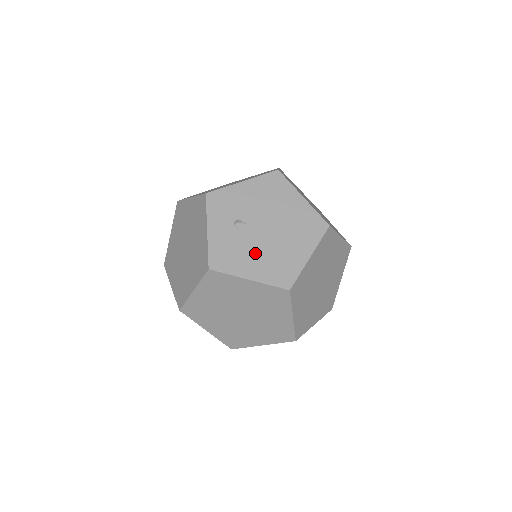
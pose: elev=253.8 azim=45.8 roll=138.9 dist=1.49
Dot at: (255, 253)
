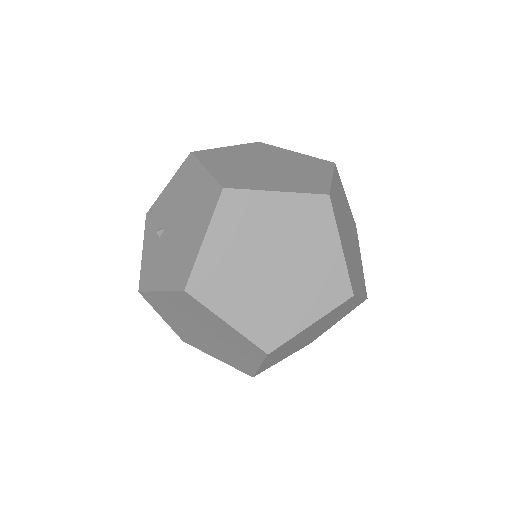
Dot at: (166, 258)
